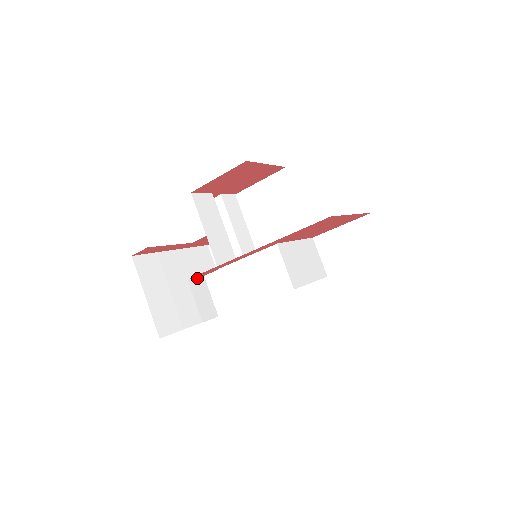
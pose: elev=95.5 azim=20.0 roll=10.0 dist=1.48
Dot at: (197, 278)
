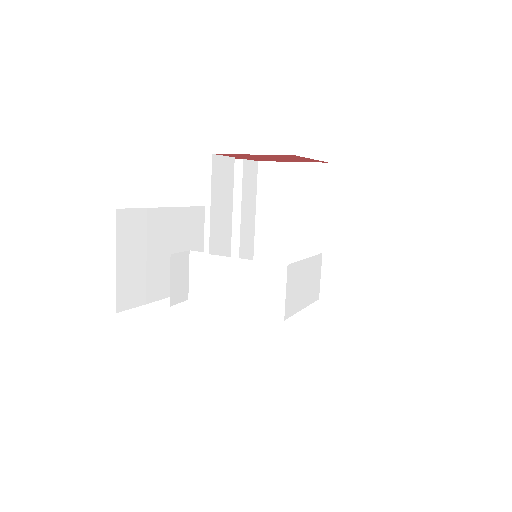
Dot at: (181, 253)
